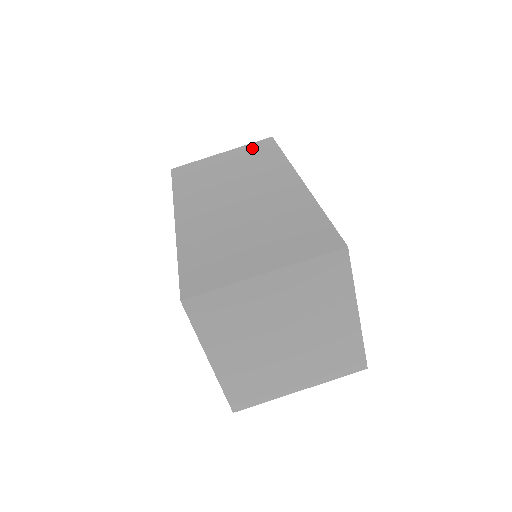
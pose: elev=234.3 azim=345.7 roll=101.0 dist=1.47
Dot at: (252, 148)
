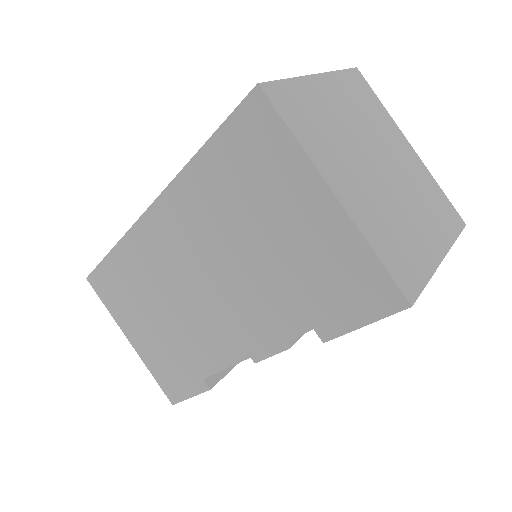
Dot at: occluded
